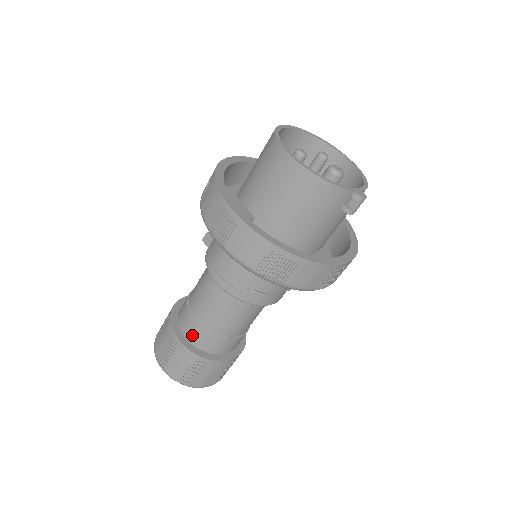
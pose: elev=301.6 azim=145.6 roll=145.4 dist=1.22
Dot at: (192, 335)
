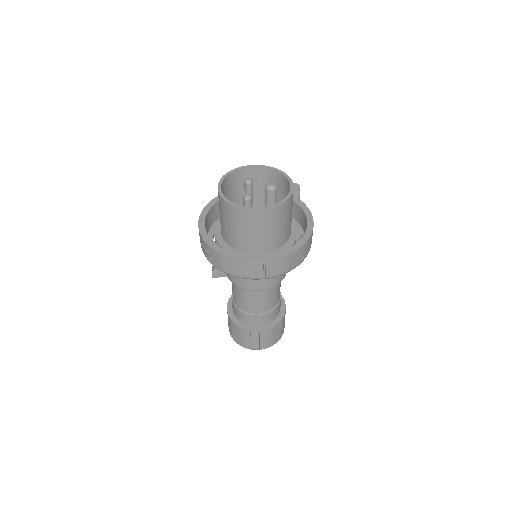
Dot at: (263, 321)
